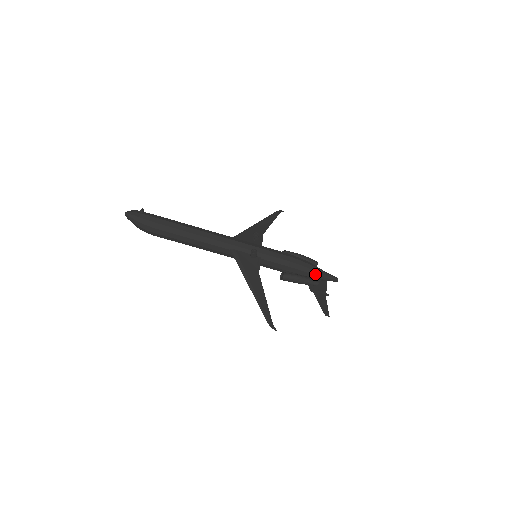
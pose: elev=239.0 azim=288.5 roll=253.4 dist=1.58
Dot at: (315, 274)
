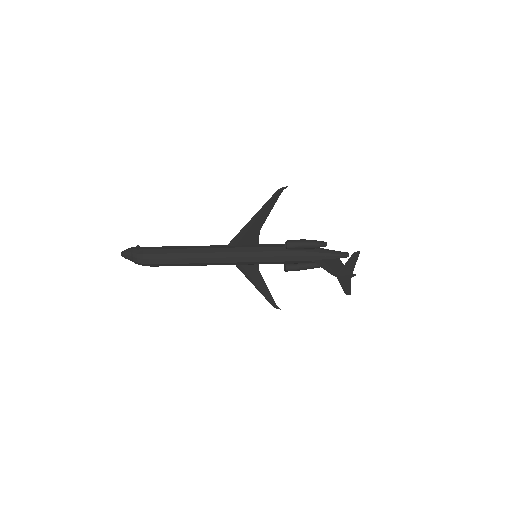
Dot at: (320, 248)
